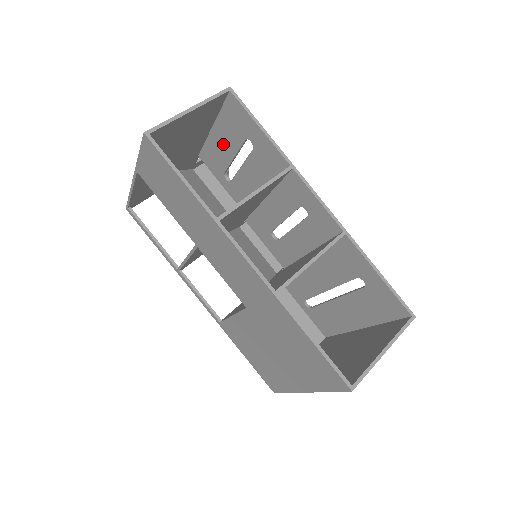
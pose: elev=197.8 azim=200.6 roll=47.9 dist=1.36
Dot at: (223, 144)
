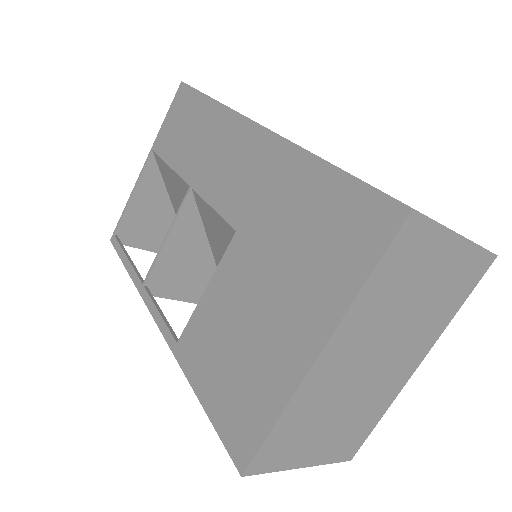
Dot at: occluded
